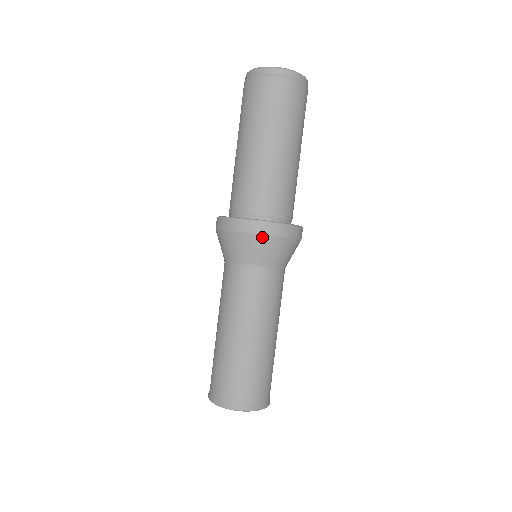
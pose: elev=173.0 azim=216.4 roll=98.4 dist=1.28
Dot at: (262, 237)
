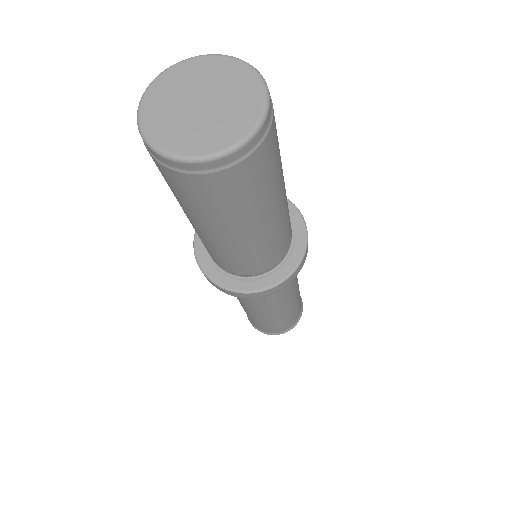
Dot at: occluded
